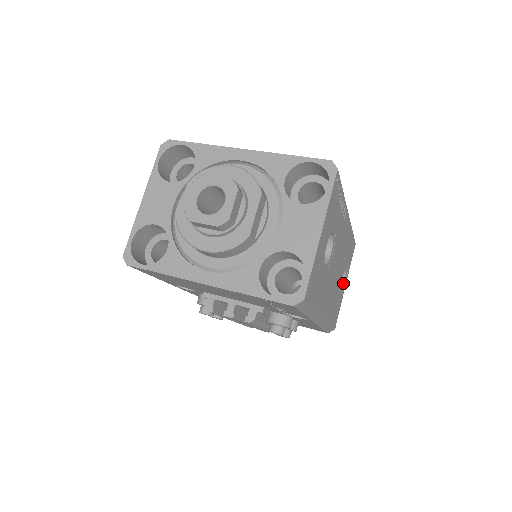
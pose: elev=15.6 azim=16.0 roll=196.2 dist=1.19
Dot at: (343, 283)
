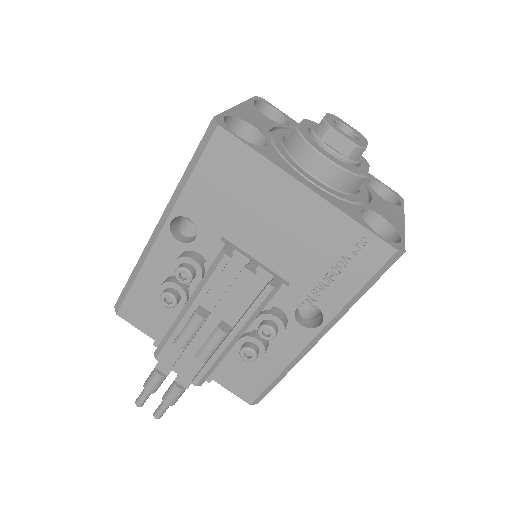
Dot at: occluded
